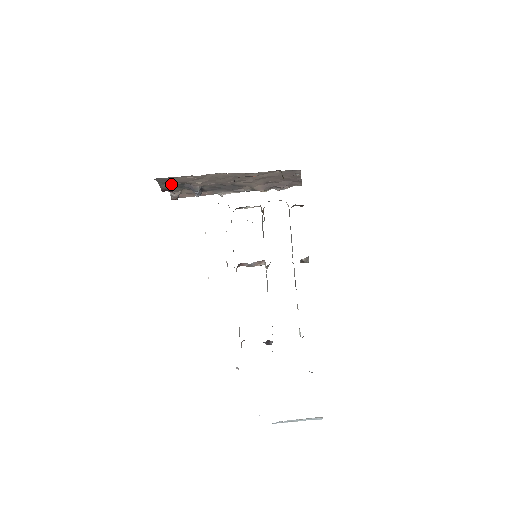
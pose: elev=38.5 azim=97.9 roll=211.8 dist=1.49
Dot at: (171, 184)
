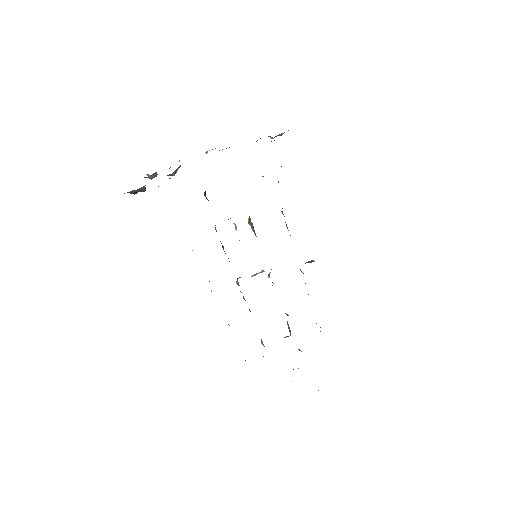
Dot at: (139, 189)
